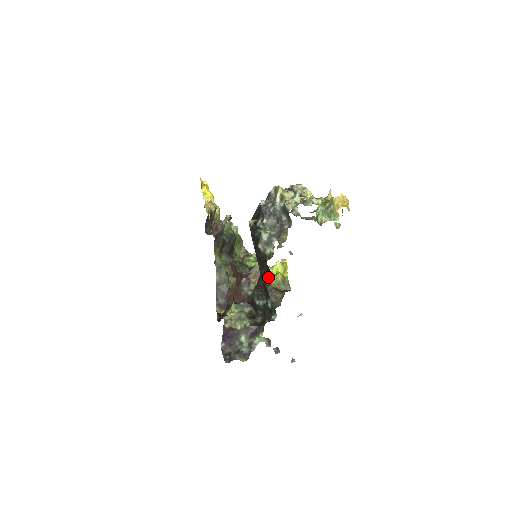
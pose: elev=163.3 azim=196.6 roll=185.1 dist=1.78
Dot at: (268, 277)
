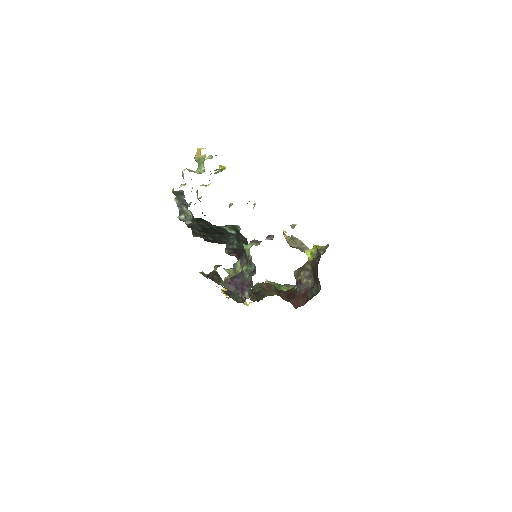
Dot at: (209, 224)
